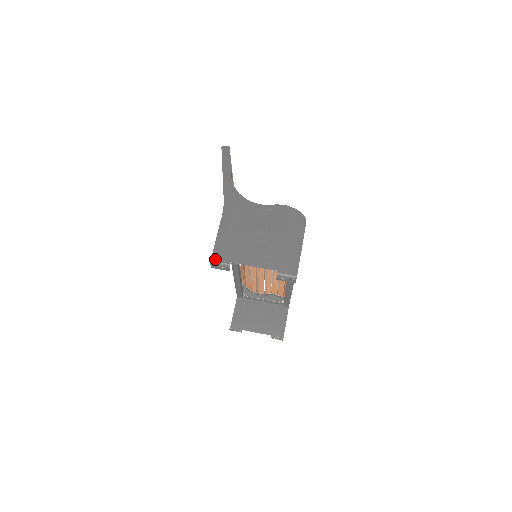
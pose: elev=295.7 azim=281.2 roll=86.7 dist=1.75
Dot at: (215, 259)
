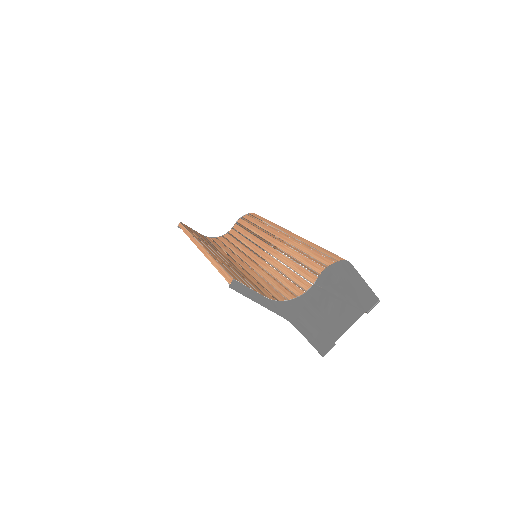
Dot at: (324, 353)
